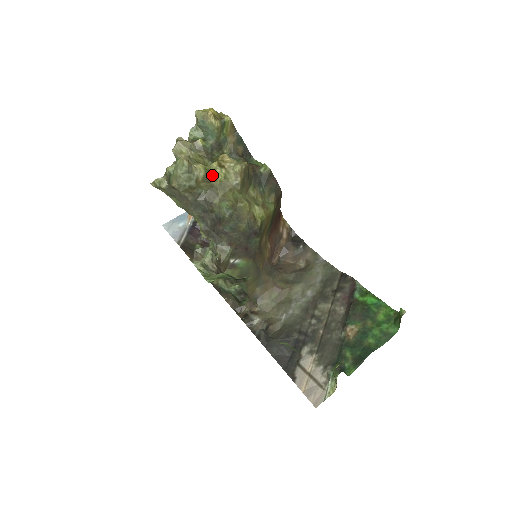
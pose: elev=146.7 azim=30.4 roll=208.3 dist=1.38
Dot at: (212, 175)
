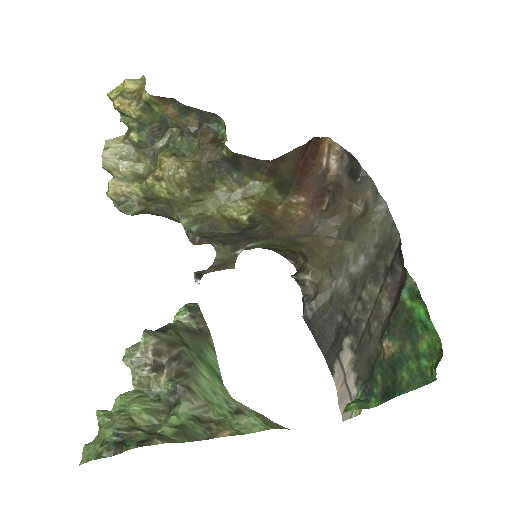
Dot at: (153, 193)
